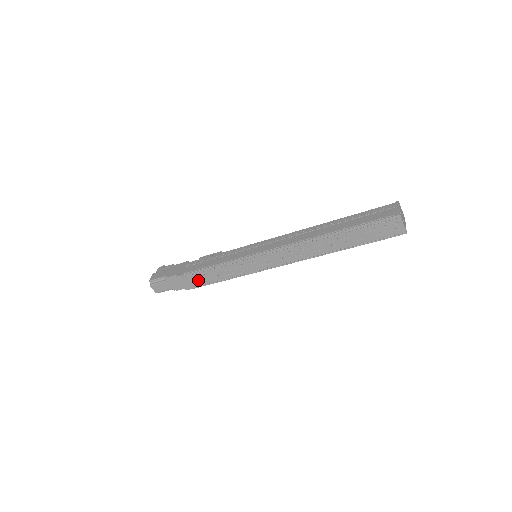
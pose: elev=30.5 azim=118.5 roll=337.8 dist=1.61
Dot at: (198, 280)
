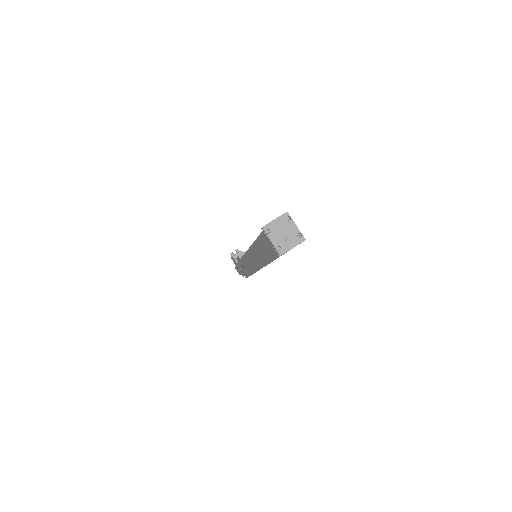
Dot at: occluded
